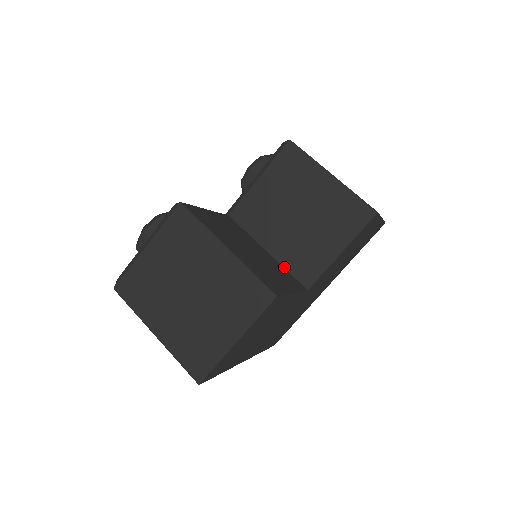
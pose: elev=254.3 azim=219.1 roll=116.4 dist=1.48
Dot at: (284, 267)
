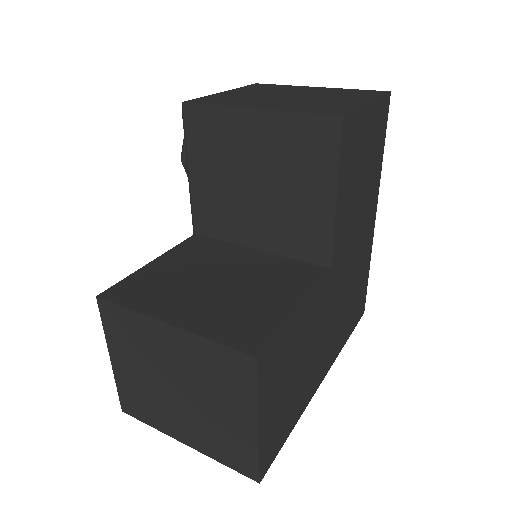
Dot at: (287, 257)
